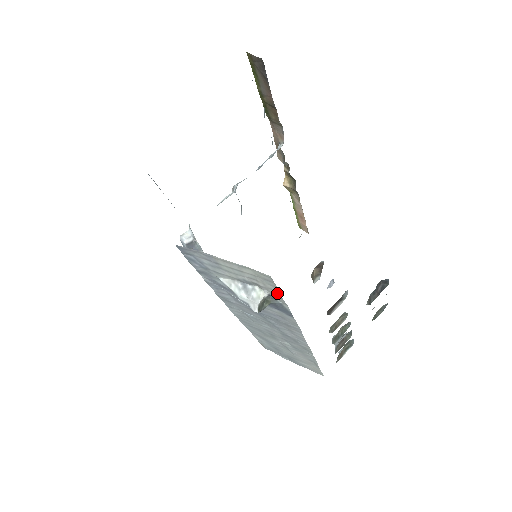
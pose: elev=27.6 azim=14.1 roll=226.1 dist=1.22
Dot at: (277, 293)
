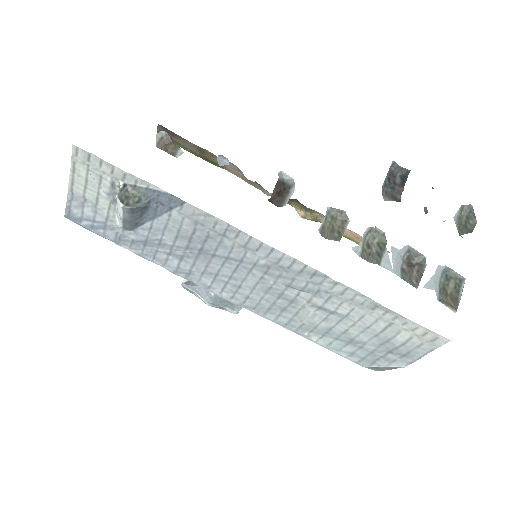
Dot at: (117, 170)
